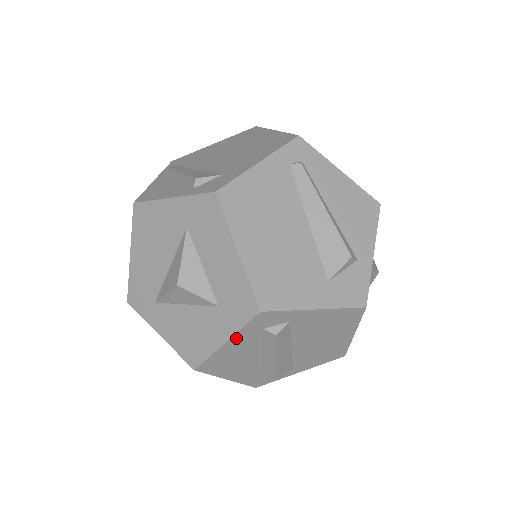
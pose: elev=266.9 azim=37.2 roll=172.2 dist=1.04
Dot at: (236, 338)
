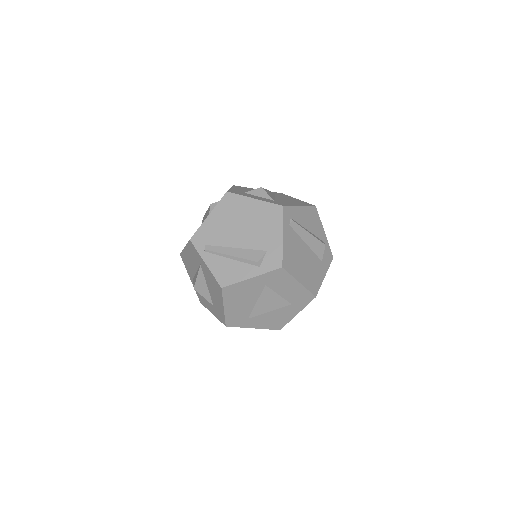
Dot at: (301, 309)
